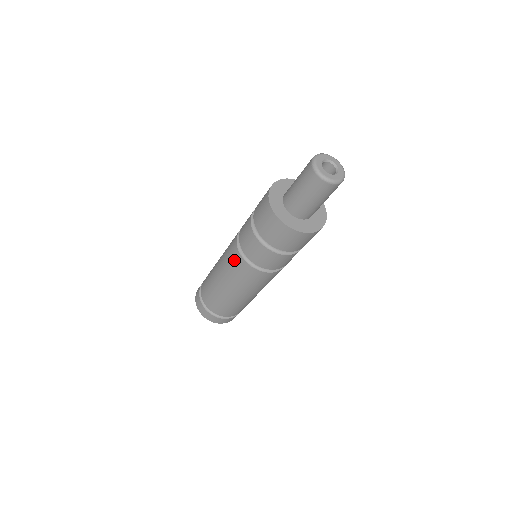
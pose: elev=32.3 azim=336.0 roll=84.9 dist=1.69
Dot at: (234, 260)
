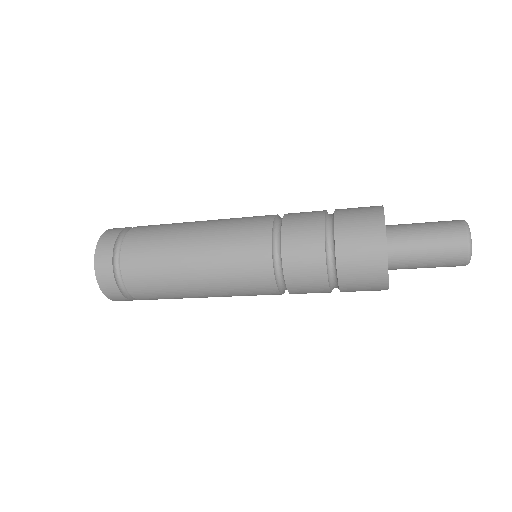
Dot at: (253, 267)
